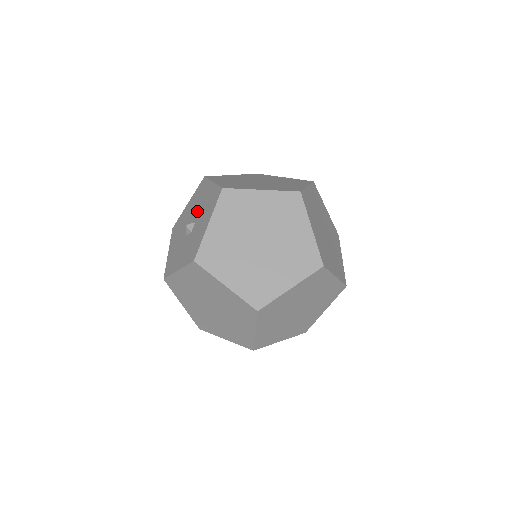
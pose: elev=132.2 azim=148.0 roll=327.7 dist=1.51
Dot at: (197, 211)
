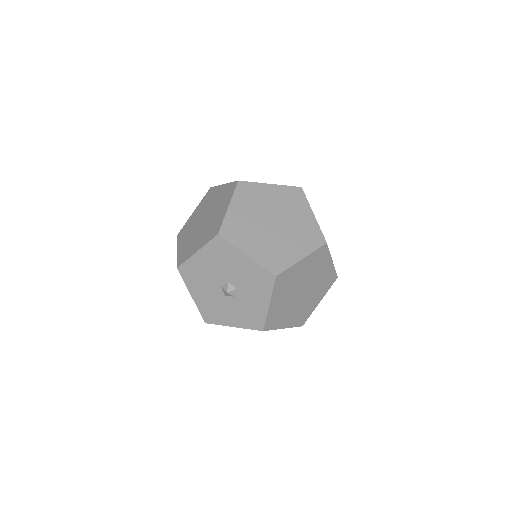
Dot at: (232, 277)
